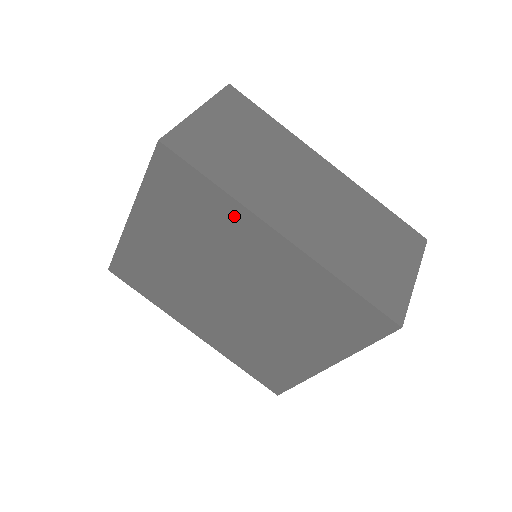
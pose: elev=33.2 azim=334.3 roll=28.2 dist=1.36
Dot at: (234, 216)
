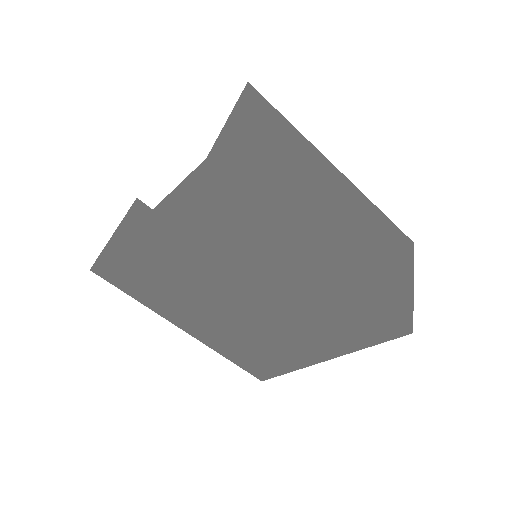
Dot at: (274, 235)
